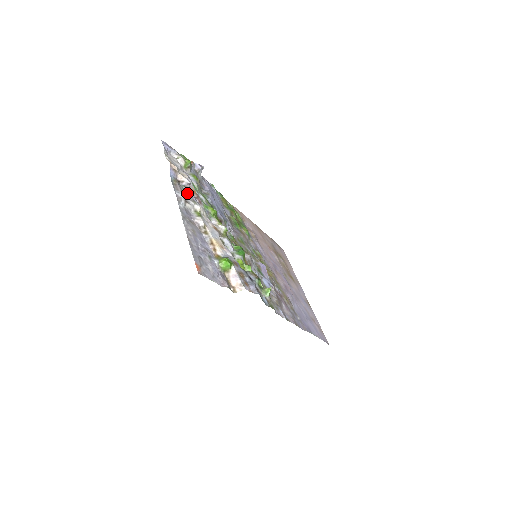
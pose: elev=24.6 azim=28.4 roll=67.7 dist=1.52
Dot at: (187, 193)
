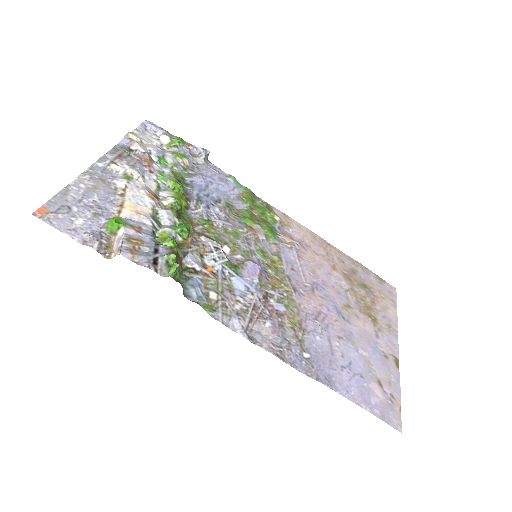
Dot at: (130, 159)
